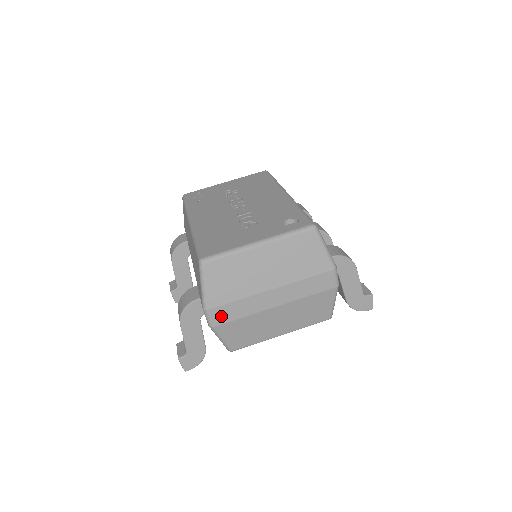
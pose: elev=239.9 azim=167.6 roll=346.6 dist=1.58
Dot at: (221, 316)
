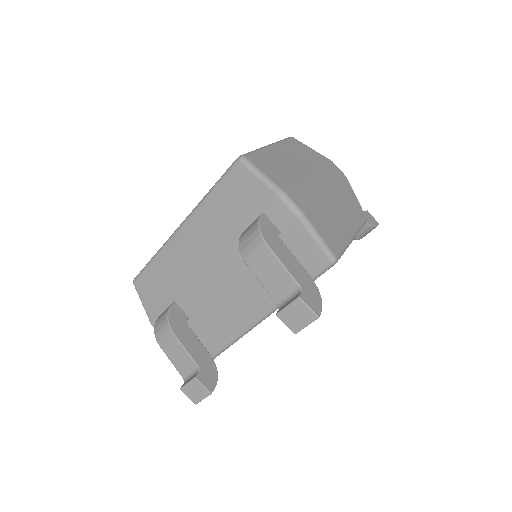
Dot at: (299, 200)
